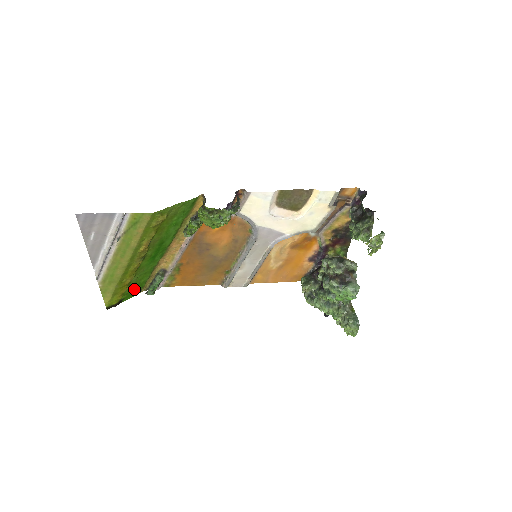
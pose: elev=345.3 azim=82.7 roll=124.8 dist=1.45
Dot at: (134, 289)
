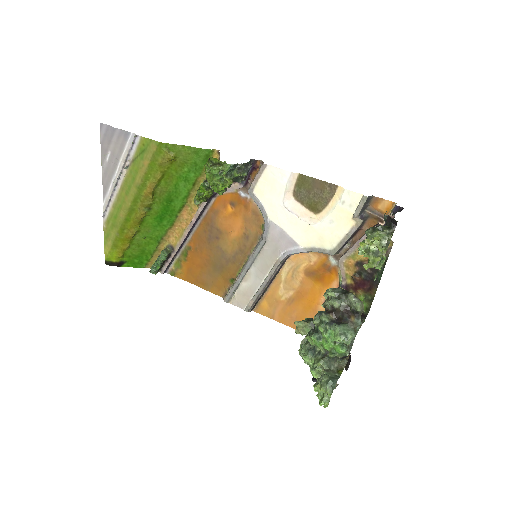
Dot at: (138, 255)
